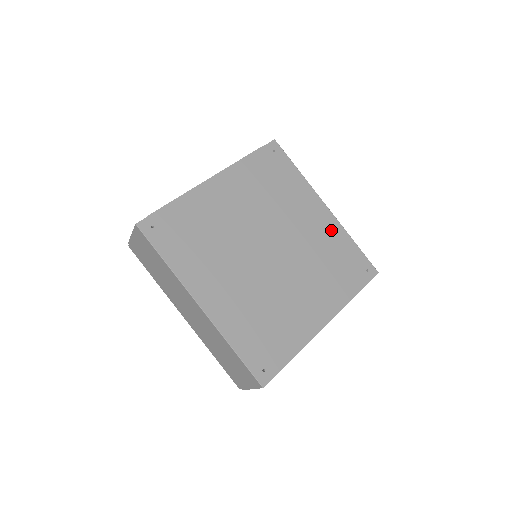
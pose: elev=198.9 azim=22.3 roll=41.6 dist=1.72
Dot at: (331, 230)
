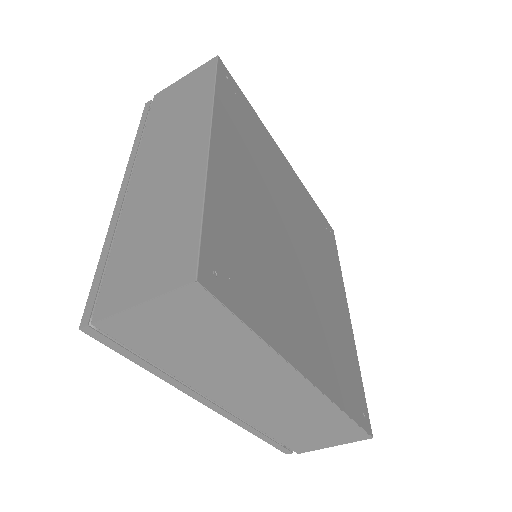
Dot at: (347, 332)
